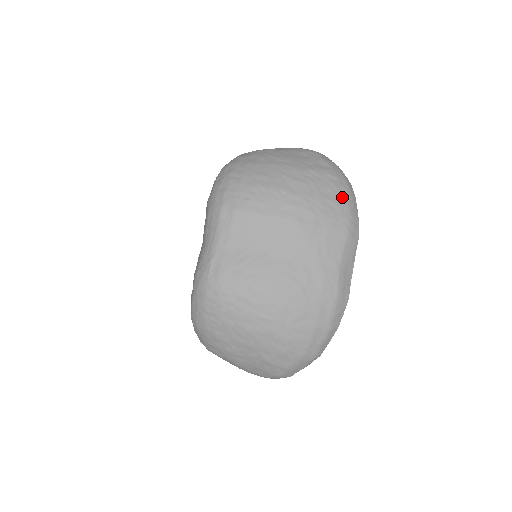
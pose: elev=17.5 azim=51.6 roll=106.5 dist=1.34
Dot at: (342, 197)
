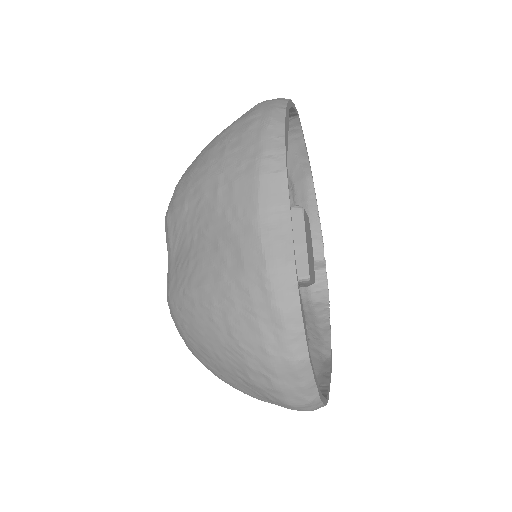
Dot at: (254, 134)
